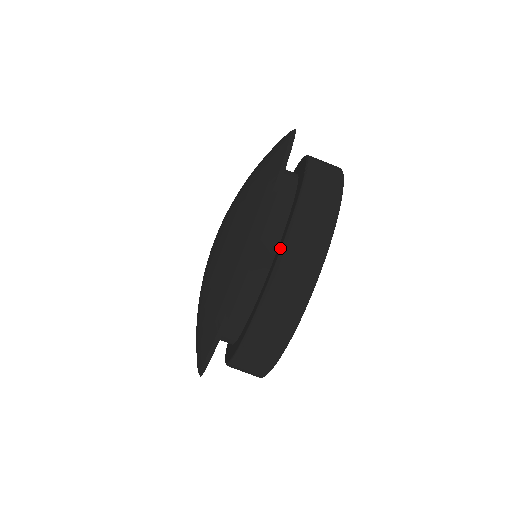
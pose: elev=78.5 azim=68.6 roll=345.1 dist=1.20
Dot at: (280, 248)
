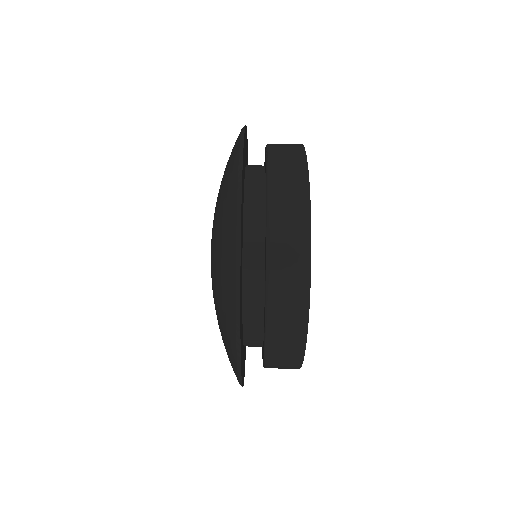
Dot at: occluded
